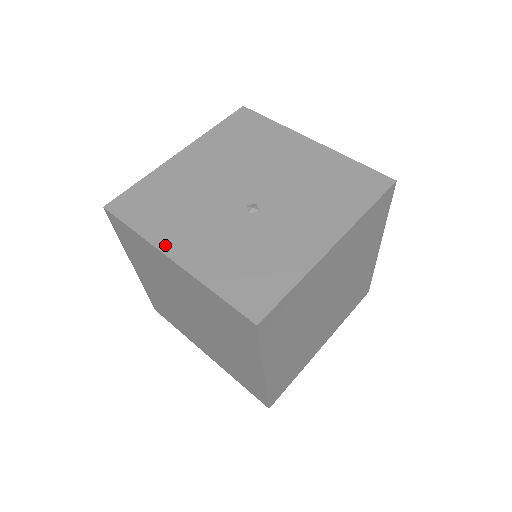
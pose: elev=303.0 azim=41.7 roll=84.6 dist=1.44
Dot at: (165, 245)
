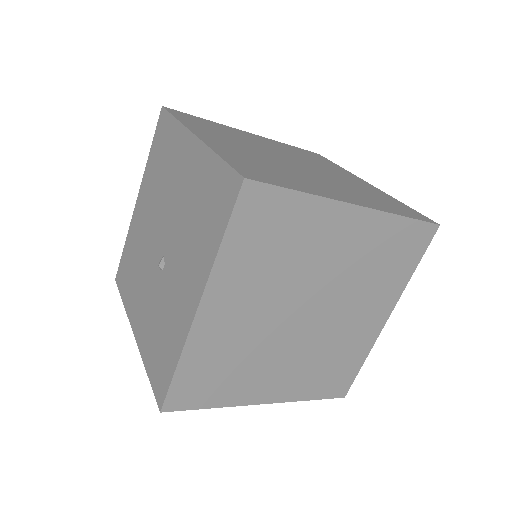
Dot at: (132, 318)
